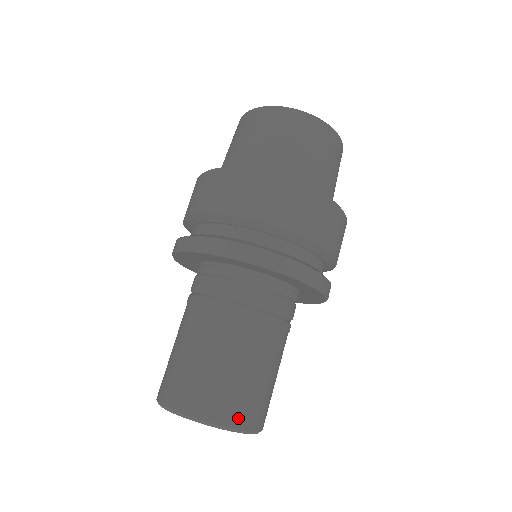
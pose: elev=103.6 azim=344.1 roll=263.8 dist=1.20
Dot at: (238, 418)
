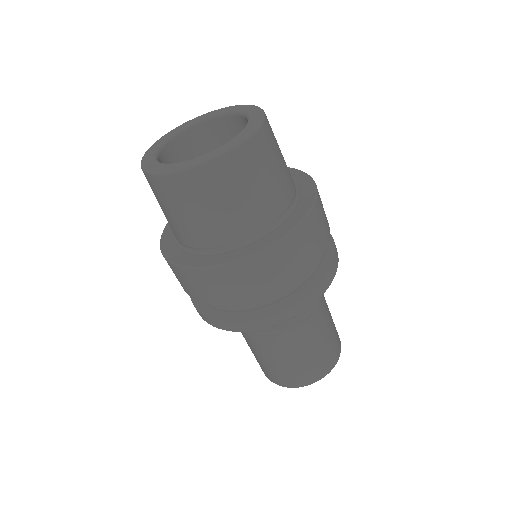
Dot at: (339, 338)
